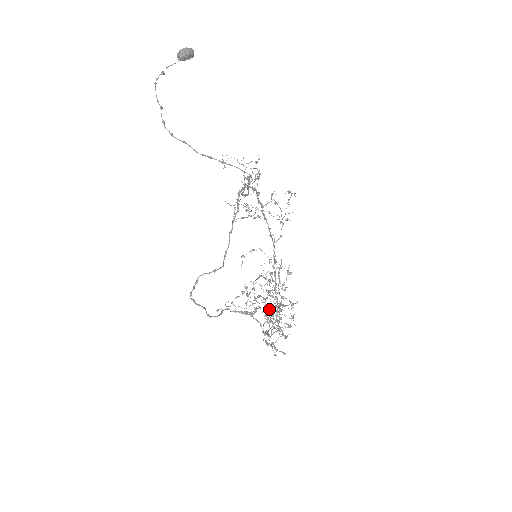
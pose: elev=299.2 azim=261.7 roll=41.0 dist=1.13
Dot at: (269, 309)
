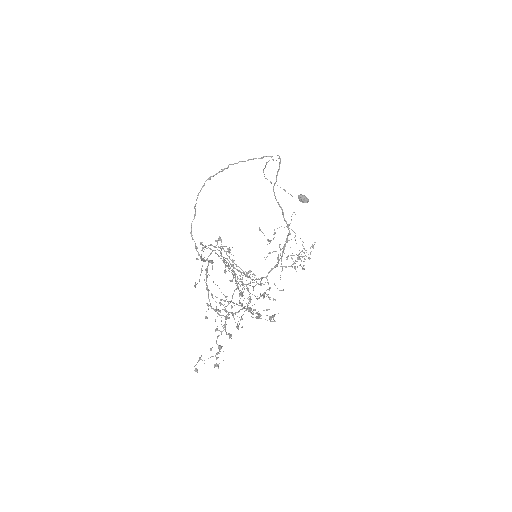
Dot at: occluded
